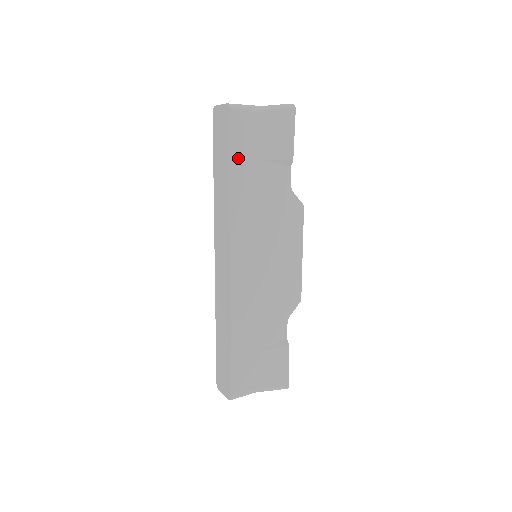
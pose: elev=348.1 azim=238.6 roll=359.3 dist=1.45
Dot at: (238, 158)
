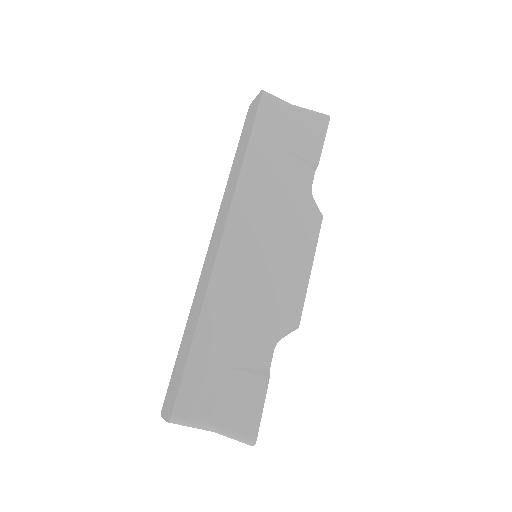
Dot at: (260, 137)
